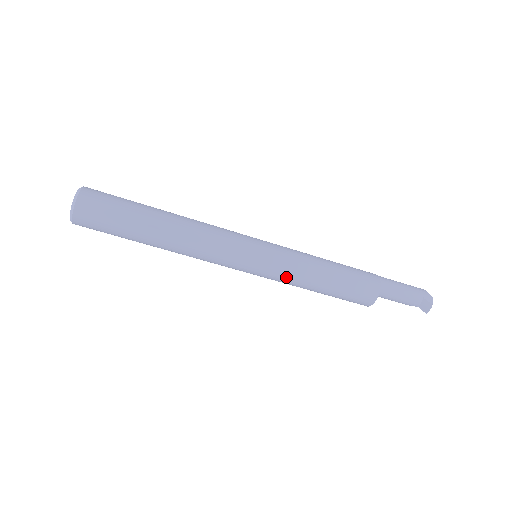
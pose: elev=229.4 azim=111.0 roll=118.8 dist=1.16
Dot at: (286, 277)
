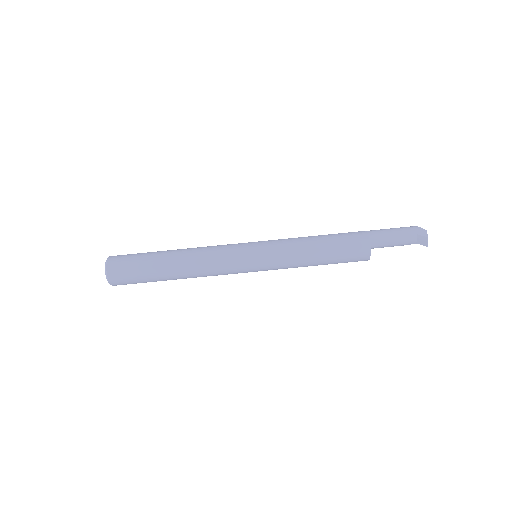
Dot at: (284, 265)
